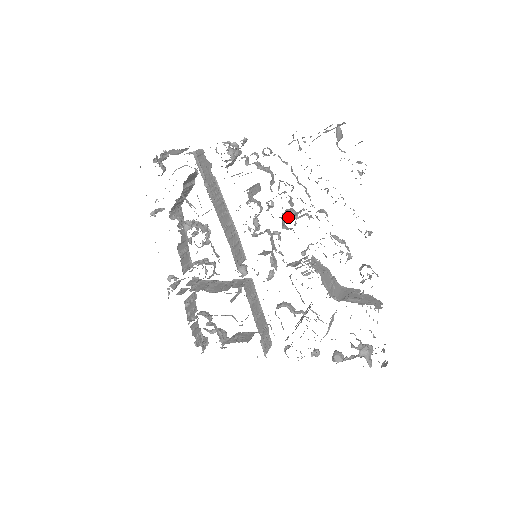
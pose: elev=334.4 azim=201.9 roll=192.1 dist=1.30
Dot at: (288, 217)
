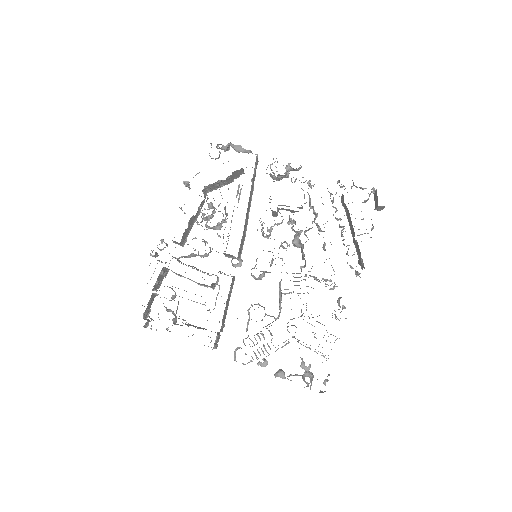
Dot at: (304, 234)
